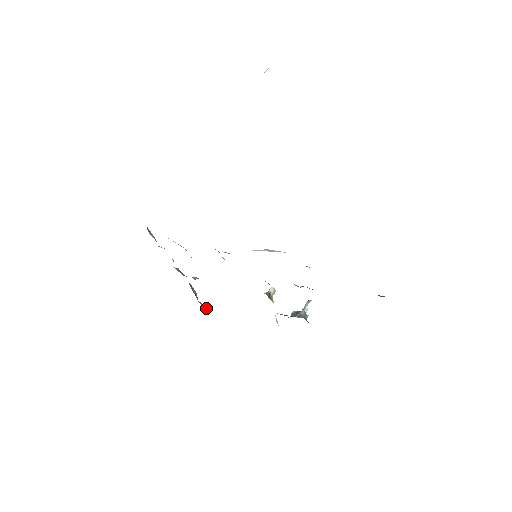
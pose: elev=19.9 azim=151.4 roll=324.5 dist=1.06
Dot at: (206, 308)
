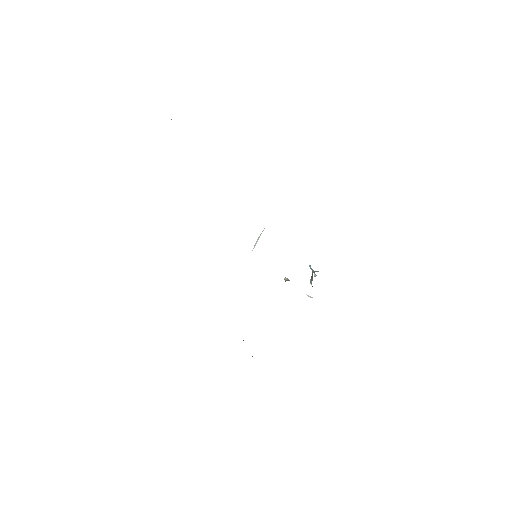
Dot at: occluded
